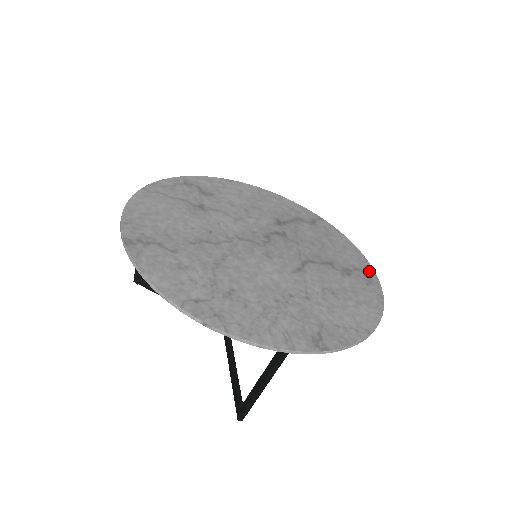
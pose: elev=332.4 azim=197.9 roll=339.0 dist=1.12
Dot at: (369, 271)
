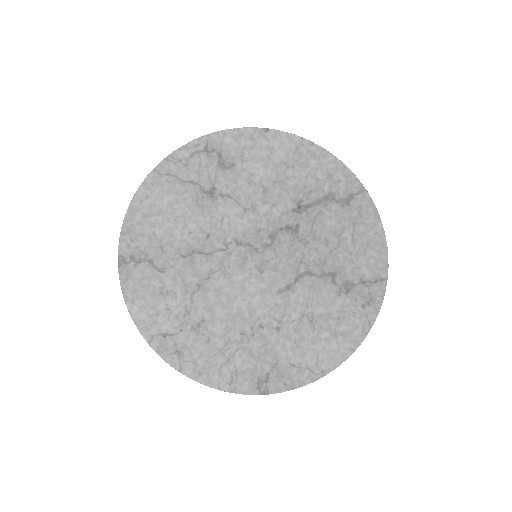
Dot at: (379, 284)
